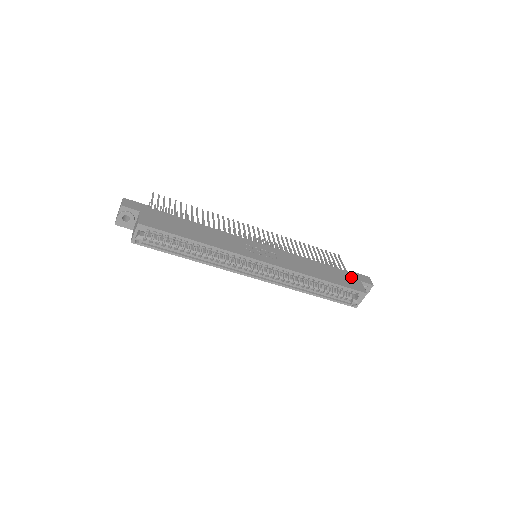
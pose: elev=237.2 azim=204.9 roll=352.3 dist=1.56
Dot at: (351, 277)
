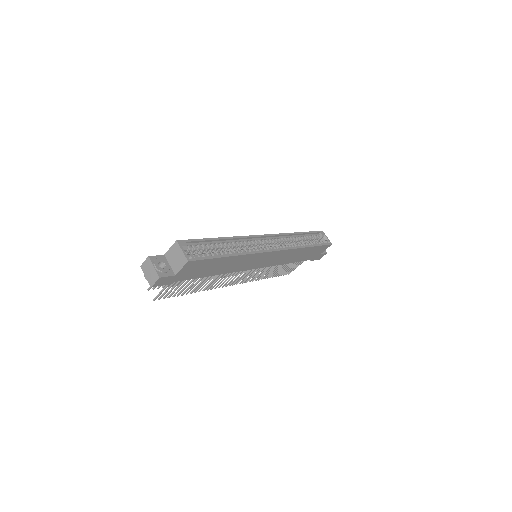
Dot at: occluded
